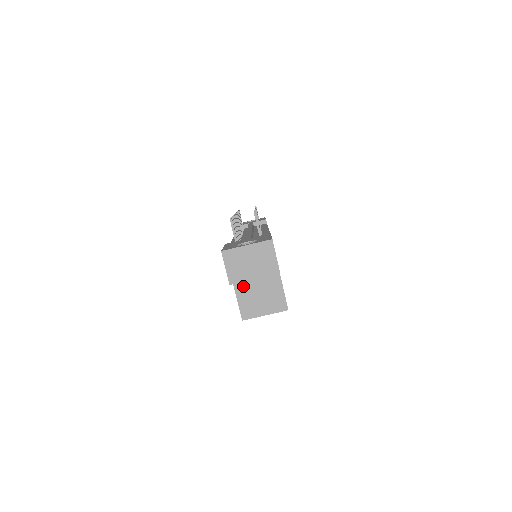
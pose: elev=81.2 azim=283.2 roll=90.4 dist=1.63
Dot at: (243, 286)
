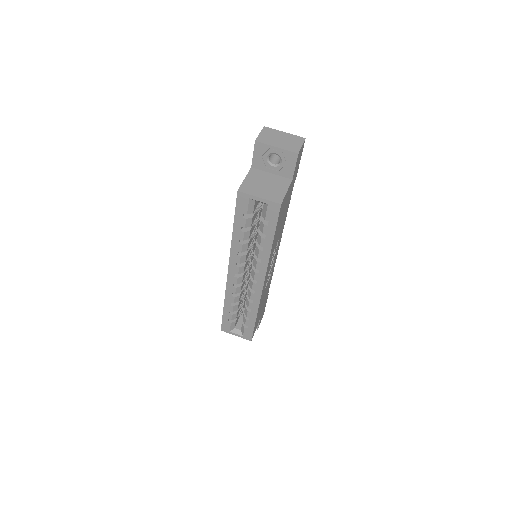
Dot at: (256, 175)
